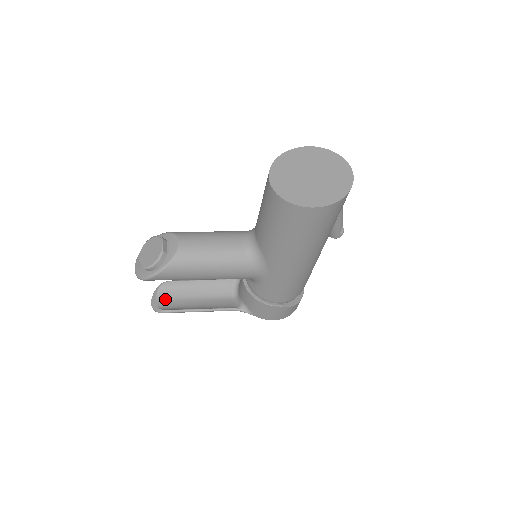
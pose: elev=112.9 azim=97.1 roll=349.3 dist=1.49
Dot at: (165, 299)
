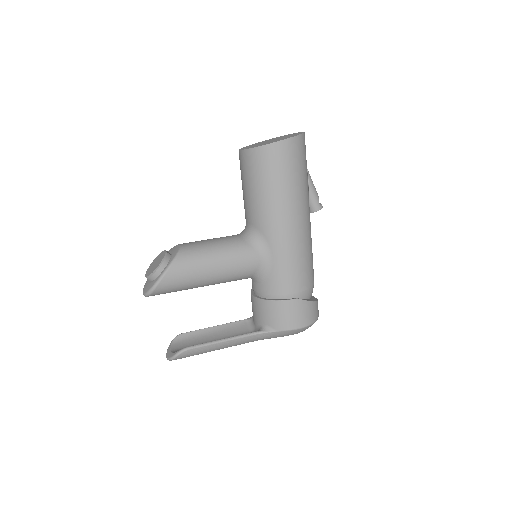
Dot at: (180, 348)
